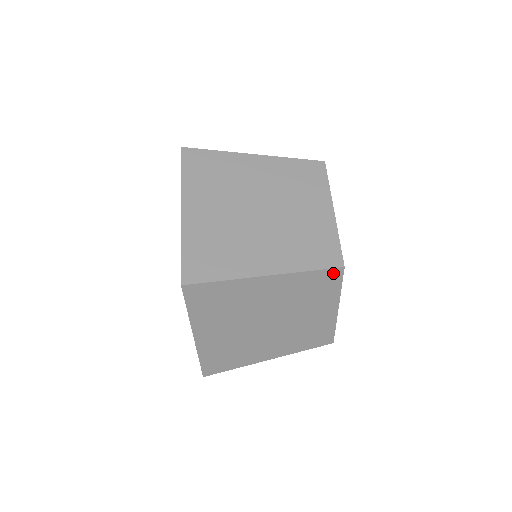
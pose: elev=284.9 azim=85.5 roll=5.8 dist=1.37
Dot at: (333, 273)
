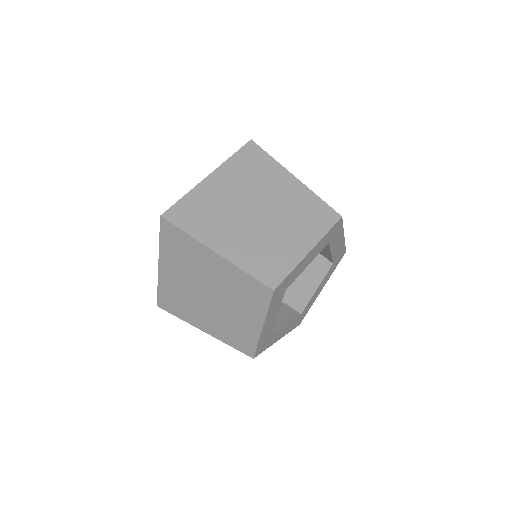
Dot at: (264, 289)
